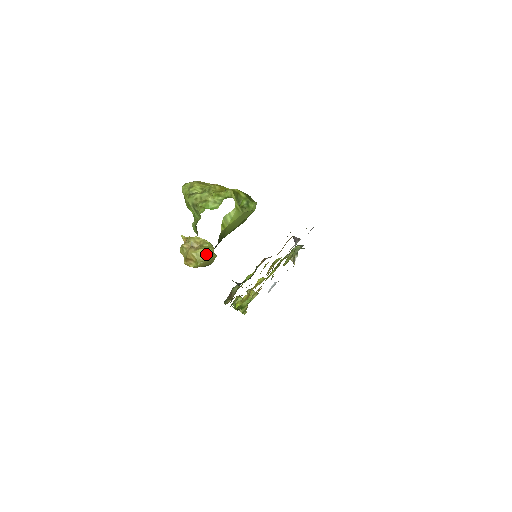
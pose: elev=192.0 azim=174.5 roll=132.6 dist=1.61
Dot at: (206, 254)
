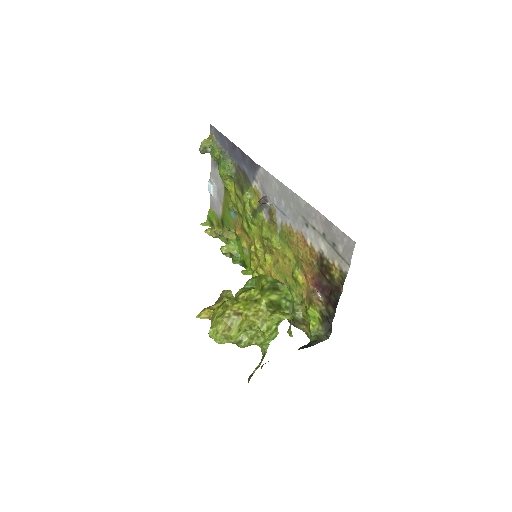
Dot at: occluded
